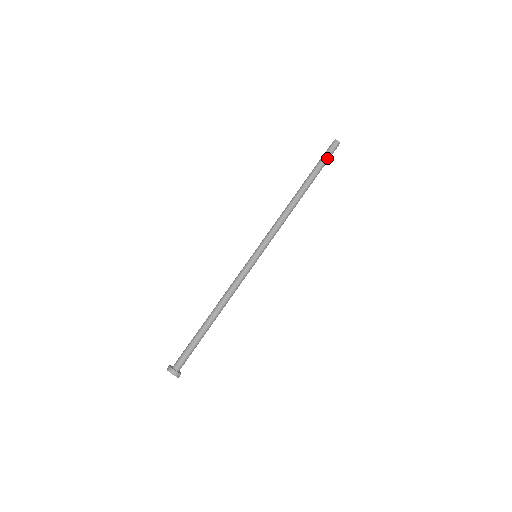
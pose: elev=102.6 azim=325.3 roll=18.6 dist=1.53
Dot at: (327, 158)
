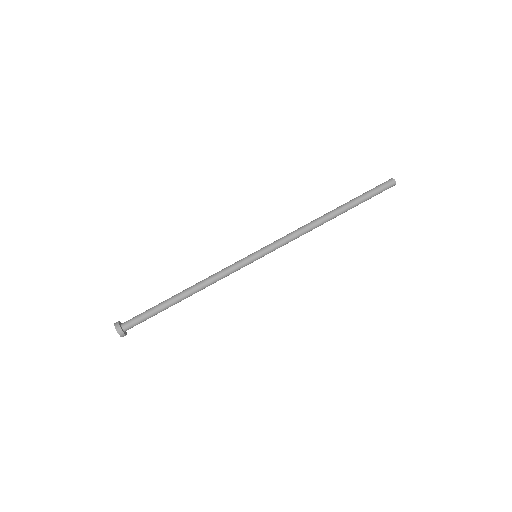
Dot at: (375, 193)
